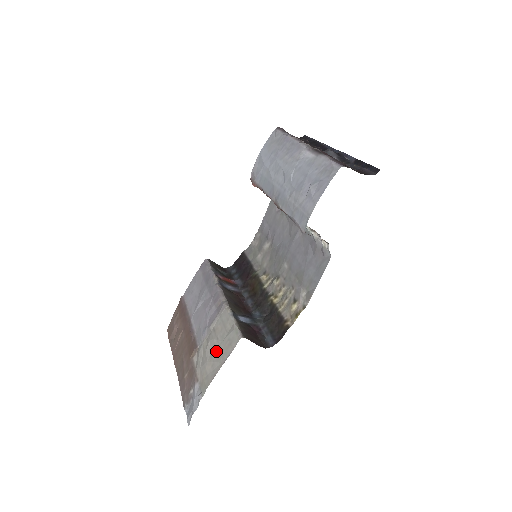
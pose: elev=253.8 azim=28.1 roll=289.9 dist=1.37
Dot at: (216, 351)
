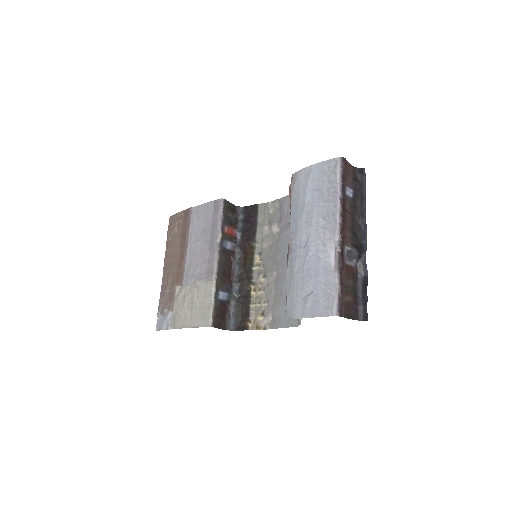
Dot at: (192, 309)
